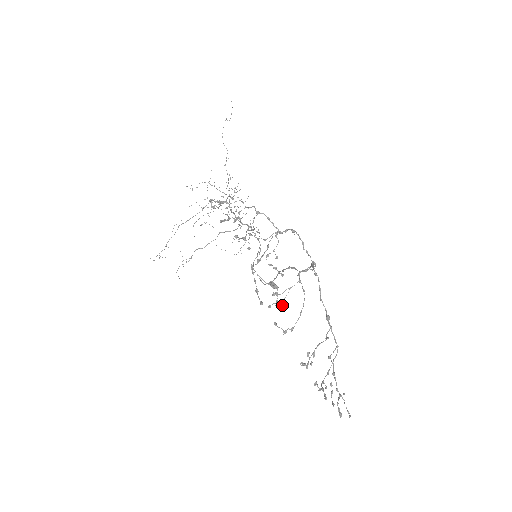
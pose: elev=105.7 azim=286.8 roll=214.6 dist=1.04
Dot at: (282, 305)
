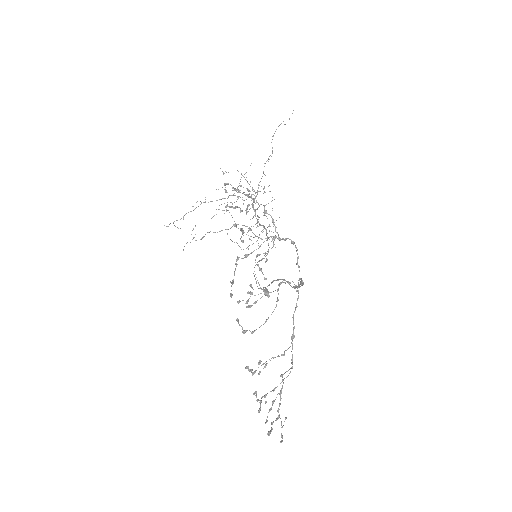
Dot at: occluded
